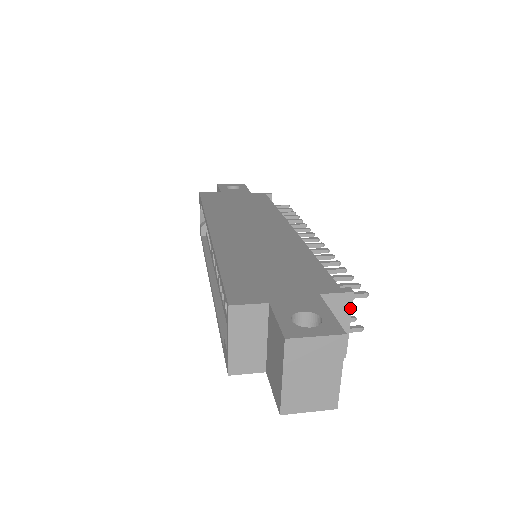
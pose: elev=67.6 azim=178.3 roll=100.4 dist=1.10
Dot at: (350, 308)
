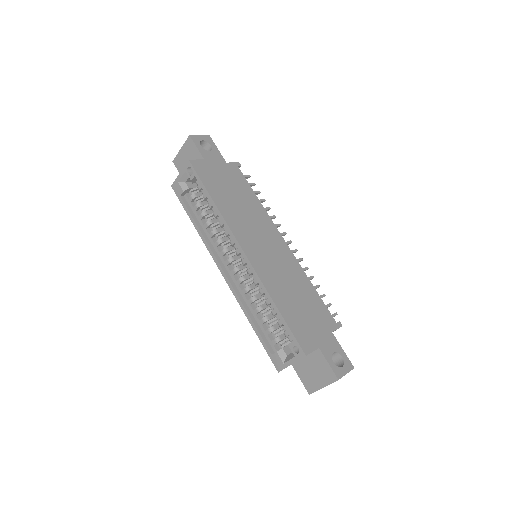
Dot at: occluded
